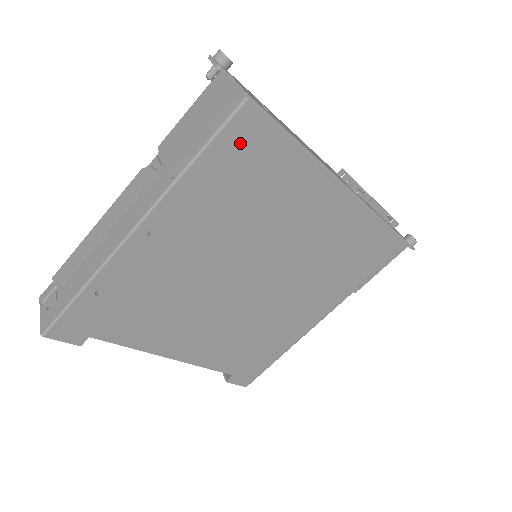
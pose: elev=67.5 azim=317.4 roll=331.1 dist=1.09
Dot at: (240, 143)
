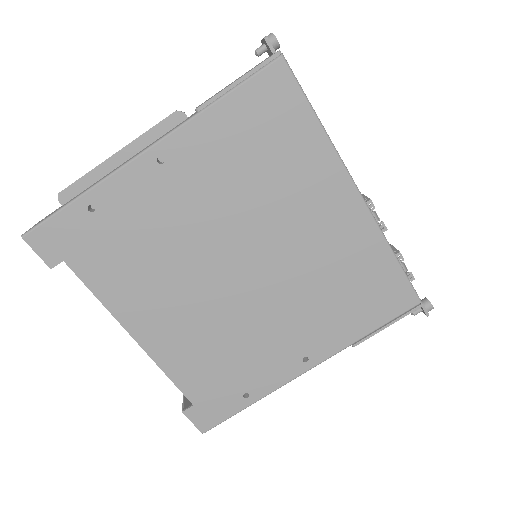
Dot at: (265, 98)
